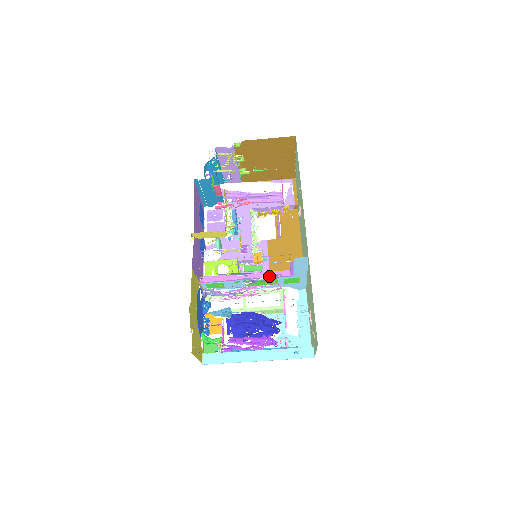
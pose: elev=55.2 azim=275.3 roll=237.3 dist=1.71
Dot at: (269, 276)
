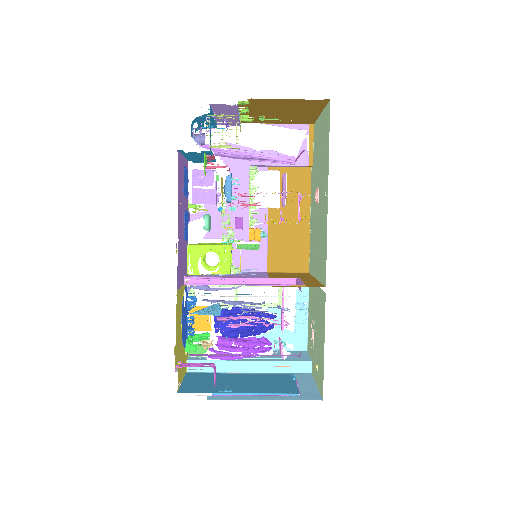
Dot at: occluded
